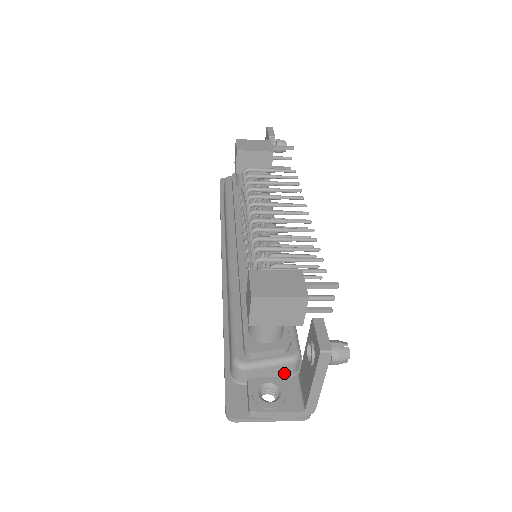
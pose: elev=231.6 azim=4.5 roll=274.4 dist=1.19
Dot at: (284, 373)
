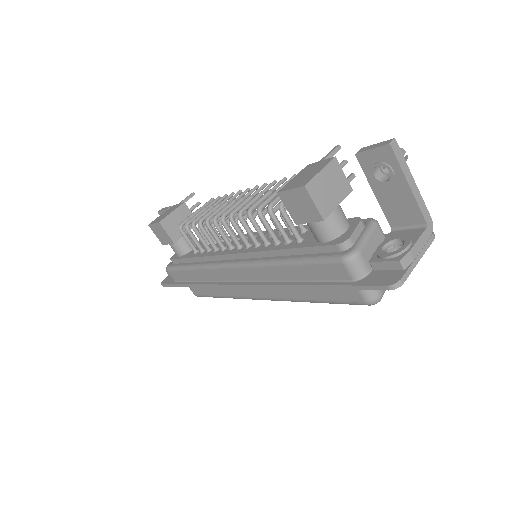
Dot at: (381, 241)
